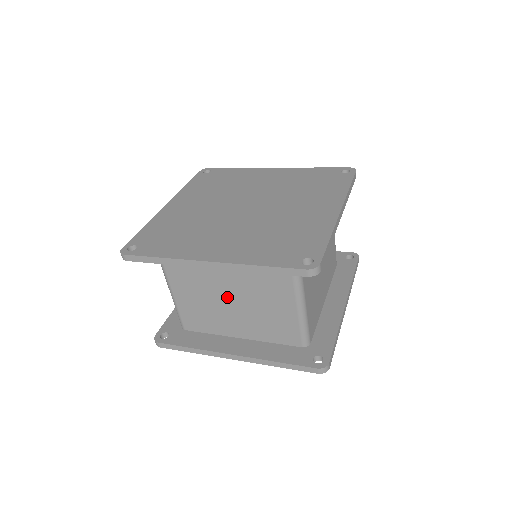
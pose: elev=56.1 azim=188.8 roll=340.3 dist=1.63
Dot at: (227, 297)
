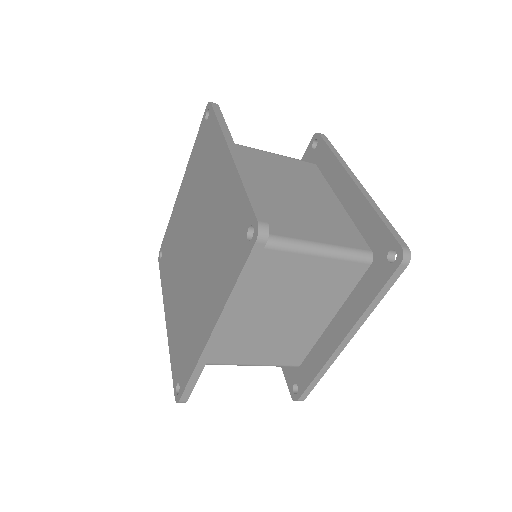
Dot at: (274, 319)
